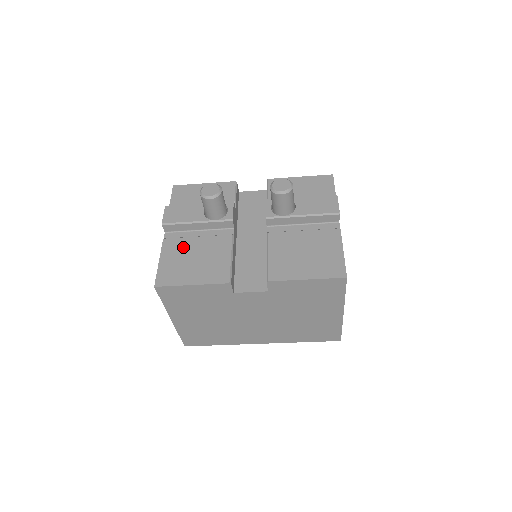
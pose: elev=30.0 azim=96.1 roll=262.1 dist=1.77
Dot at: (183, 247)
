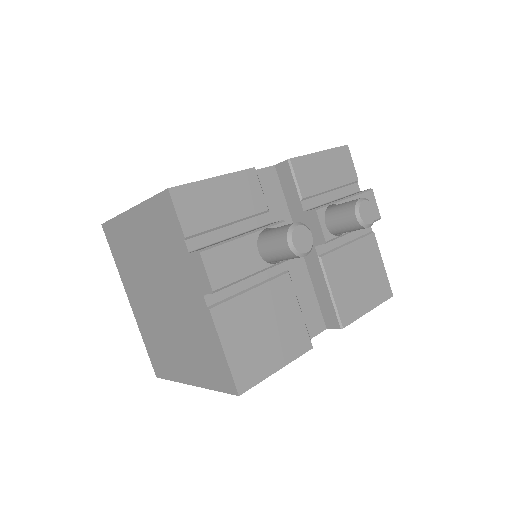
Dot at: (243, 315)
